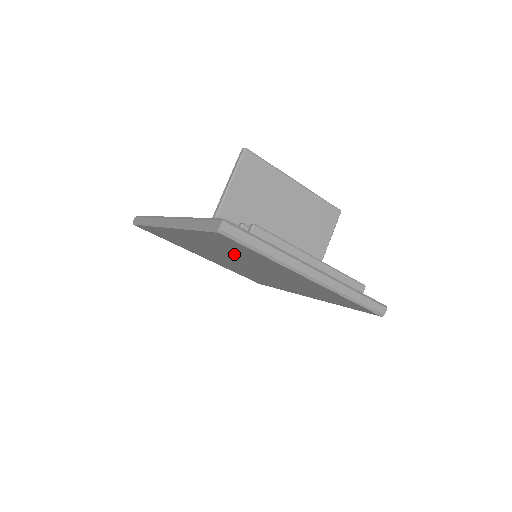
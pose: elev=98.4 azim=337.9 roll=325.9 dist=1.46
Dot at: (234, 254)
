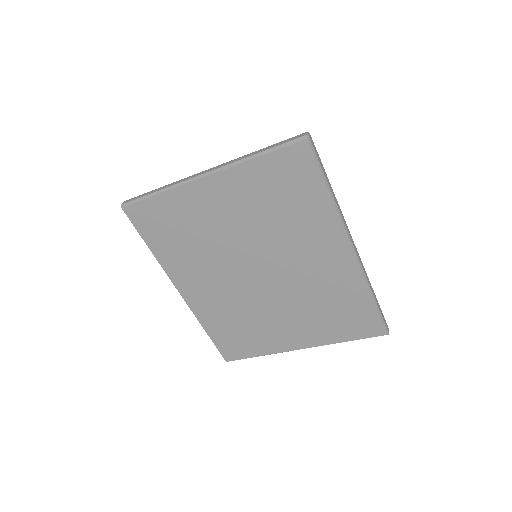
Dot at: (202, 248)
